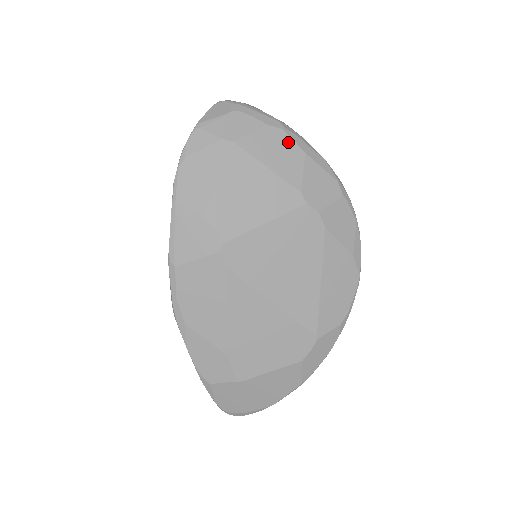
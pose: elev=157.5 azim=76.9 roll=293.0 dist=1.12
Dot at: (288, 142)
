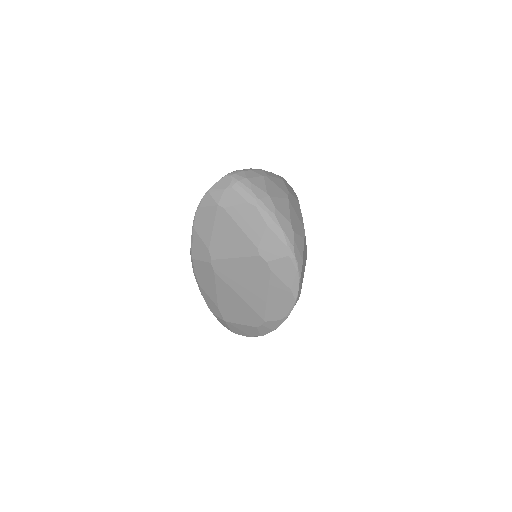
Dot at: (257, 216)
